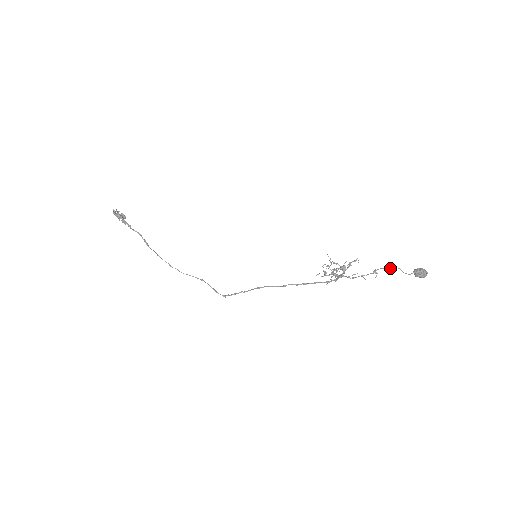
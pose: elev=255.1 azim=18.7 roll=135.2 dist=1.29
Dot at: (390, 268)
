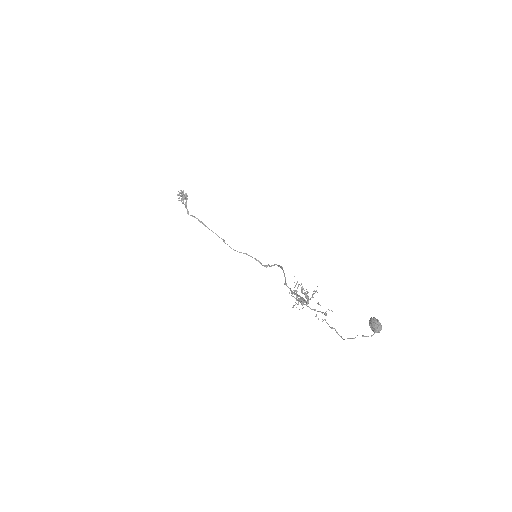
Dot at: (328, 324)
